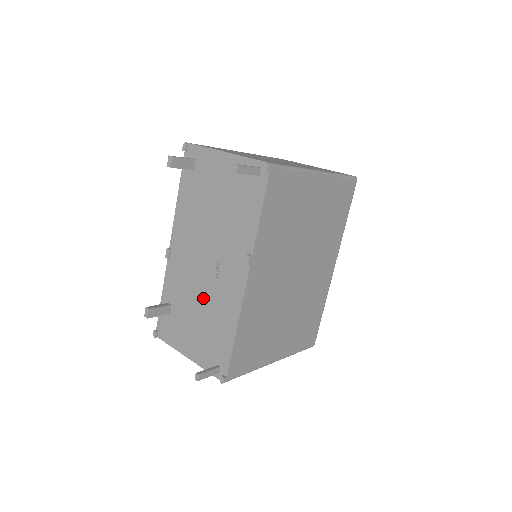
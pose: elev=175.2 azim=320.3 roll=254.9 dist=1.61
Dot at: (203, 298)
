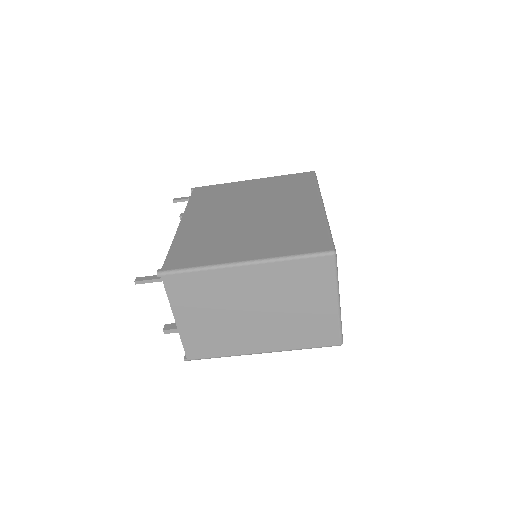
Dot at: occluded
